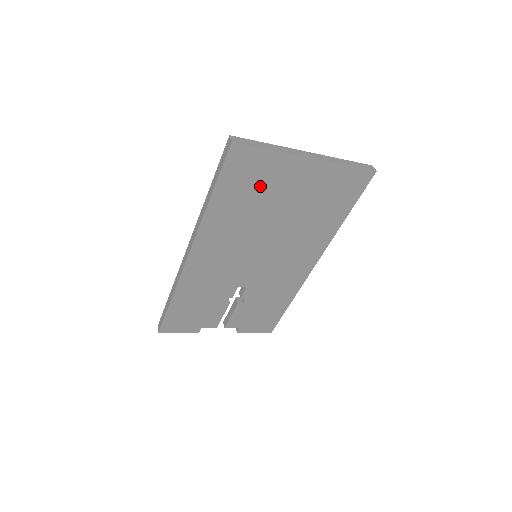
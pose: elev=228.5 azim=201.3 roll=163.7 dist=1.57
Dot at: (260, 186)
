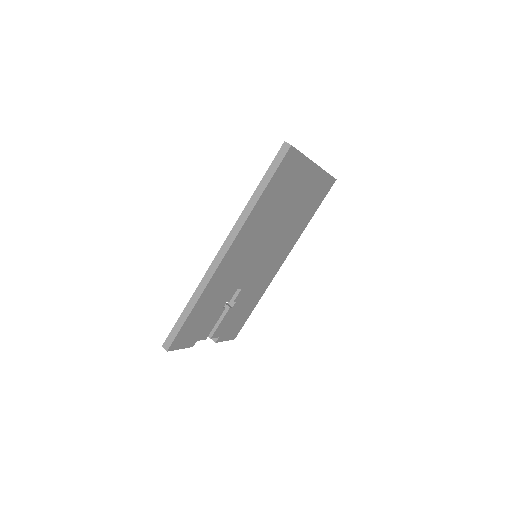
Dot at: (287, 187)
